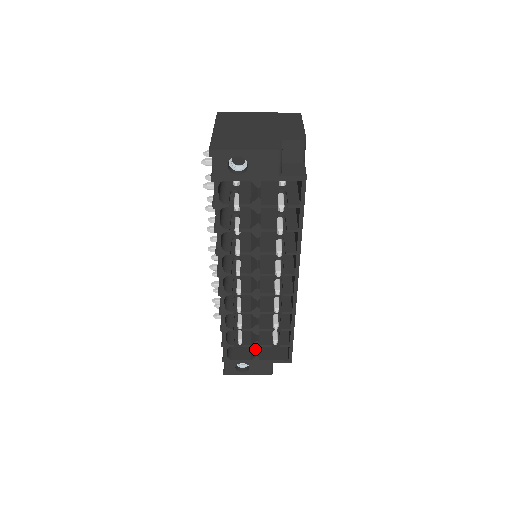
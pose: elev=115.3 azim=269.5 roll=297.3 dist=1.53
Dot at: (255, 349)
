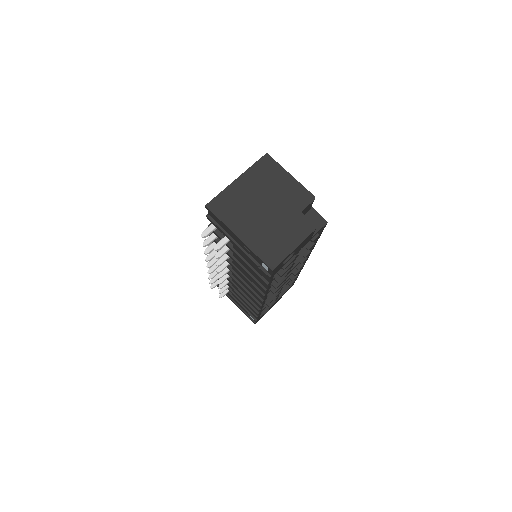
Dot at: (275, 300)
